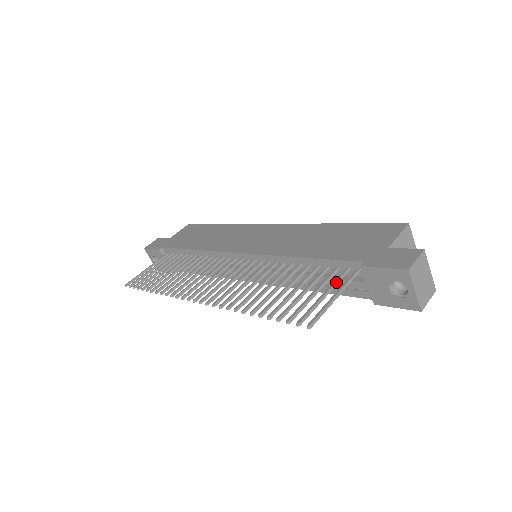
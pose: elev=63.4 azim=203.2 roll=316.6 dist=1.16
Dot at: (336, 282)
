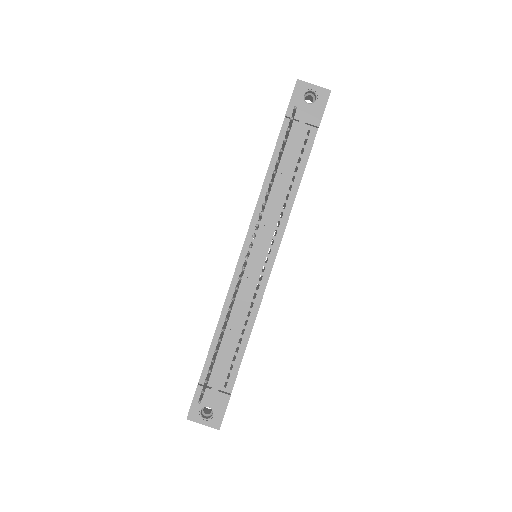
Dot at: occluded
